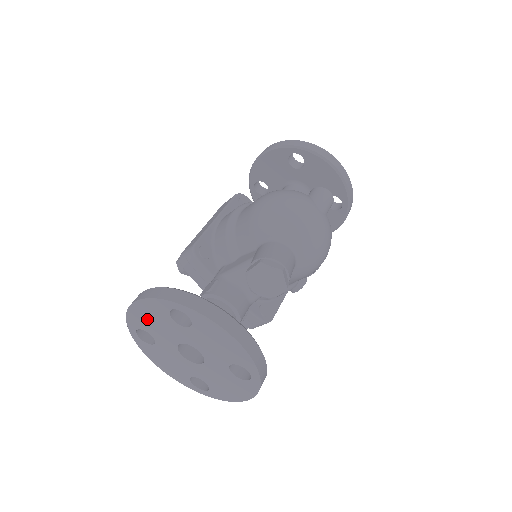
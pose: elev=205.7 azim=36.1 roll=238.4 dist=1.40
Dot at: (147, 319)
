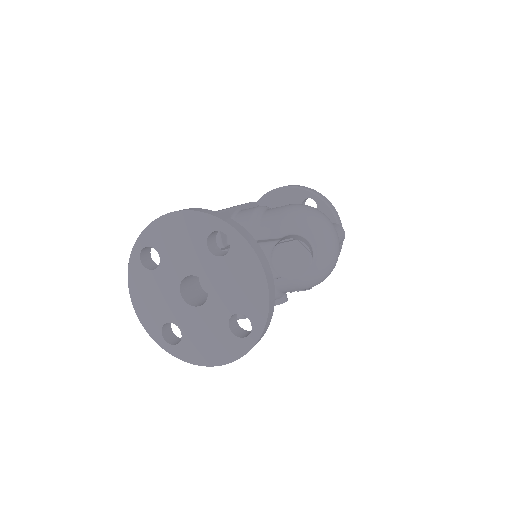
Dot at: (173, 236)
